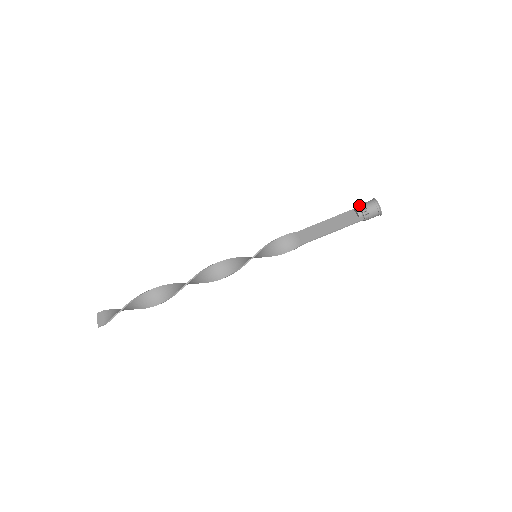
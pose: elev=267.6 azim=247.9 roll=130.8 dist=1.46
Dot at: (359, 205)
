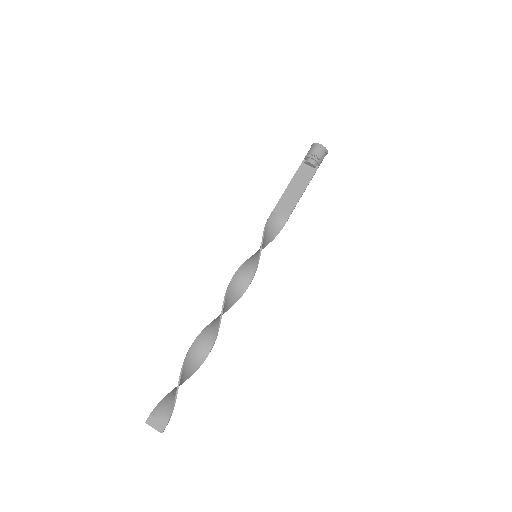
Dot at: (309, 156)
